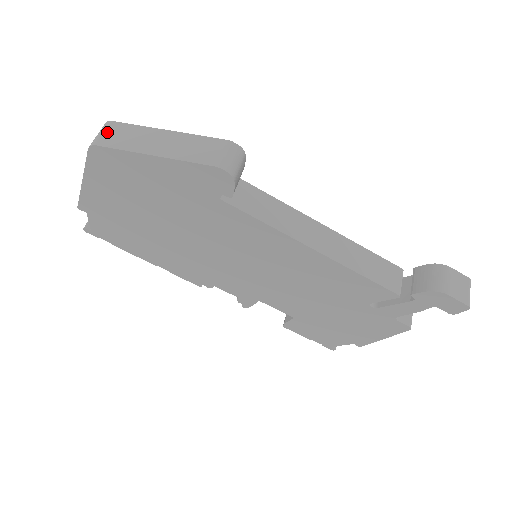
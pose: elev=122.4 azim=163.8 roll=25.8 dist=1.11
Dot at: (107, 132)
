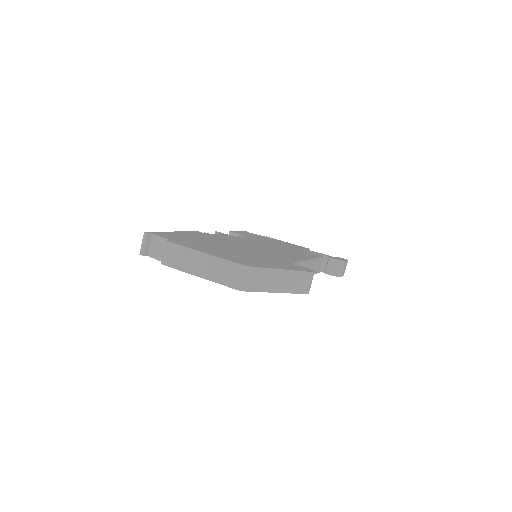
Dot at: (250, 278)
